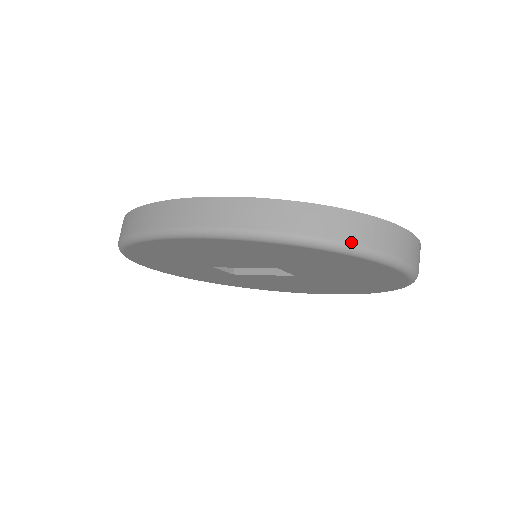
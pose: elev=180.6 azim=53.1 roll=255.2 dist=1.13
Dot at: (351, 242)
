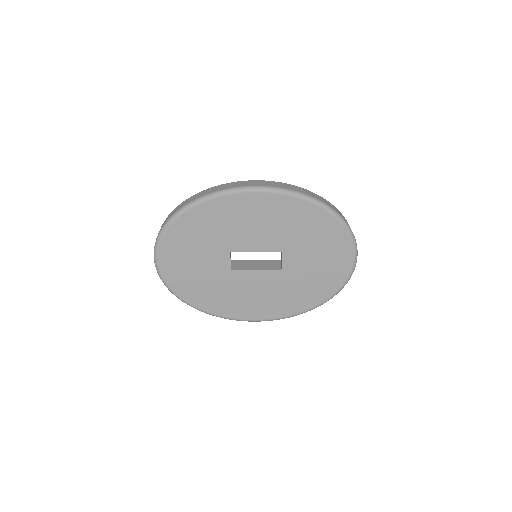
Dot at: (345, 220)
